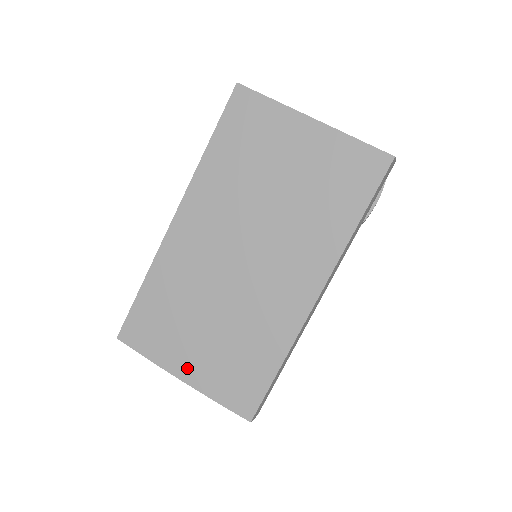
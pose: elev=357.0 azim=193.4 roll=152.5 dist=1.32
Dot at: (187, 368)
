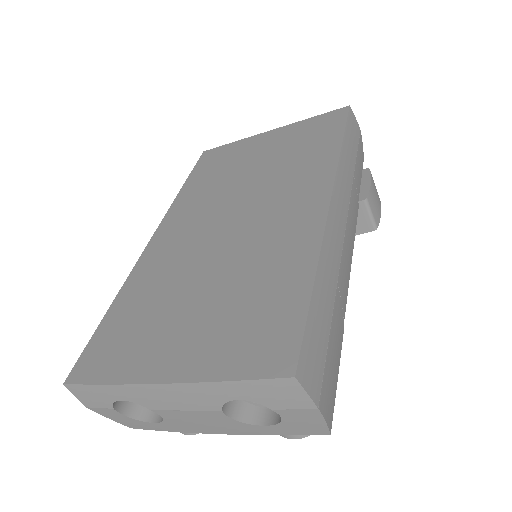
Dot at: (171, 361)
